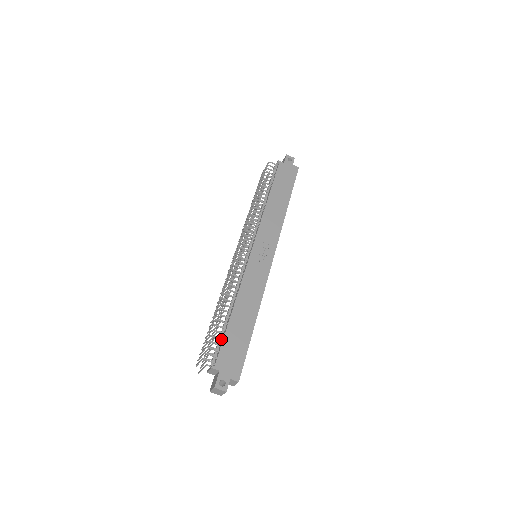
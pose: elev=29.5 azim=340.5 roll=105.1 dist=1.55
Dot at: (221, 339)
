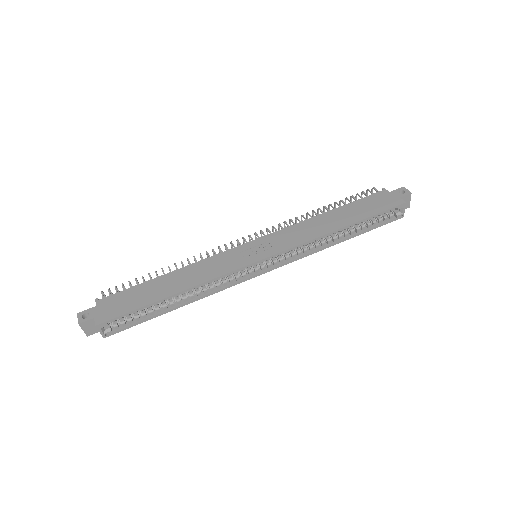
Dot at: (131, 288)
